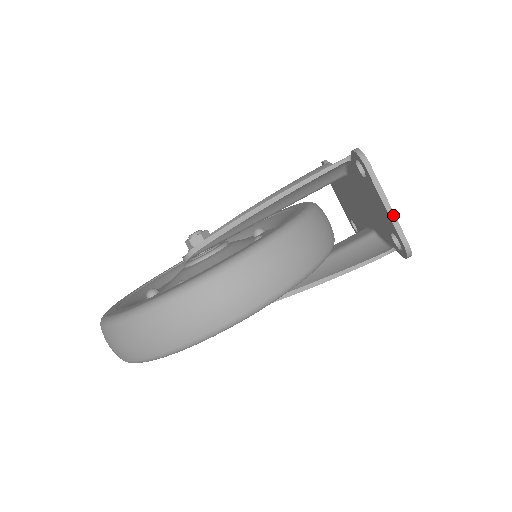
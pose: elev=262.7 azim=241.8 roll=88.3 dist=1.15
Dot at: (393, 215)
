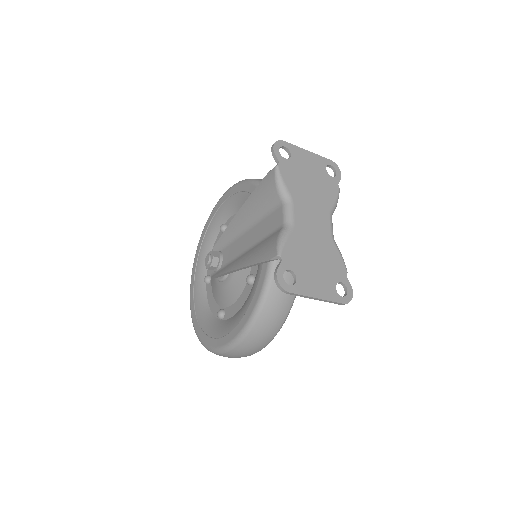
Dot at: (324, 300)
